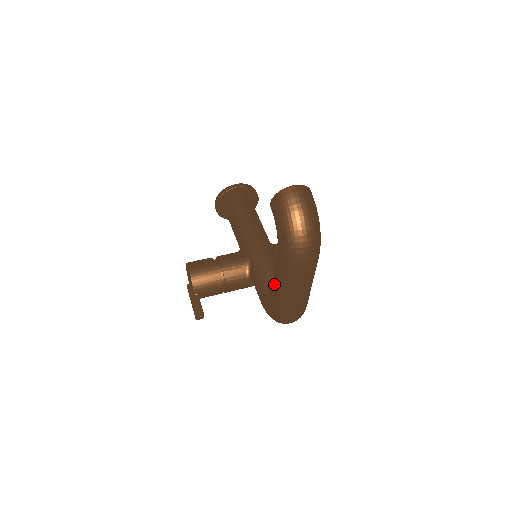
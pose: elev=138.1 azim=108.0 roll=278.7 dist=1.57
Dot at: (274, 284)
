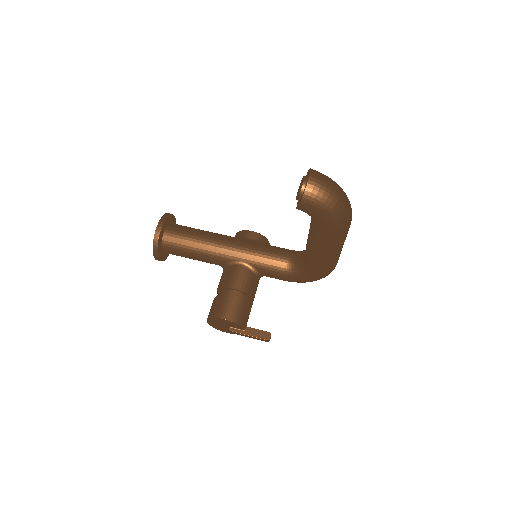
Dot at: (321, 257)
